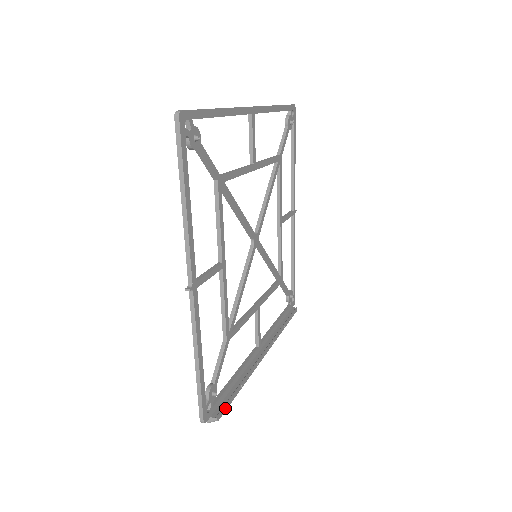
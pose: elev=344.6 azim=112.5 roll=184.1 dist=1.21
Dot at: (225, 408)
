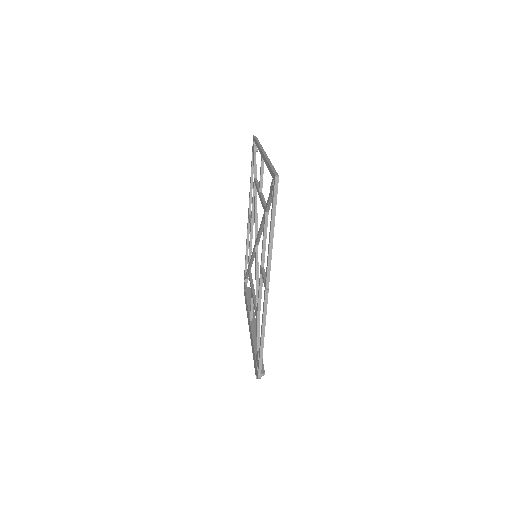
Dot at: (263, 366)
